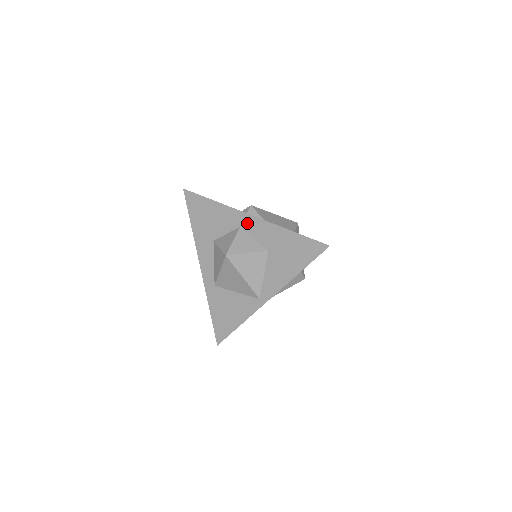
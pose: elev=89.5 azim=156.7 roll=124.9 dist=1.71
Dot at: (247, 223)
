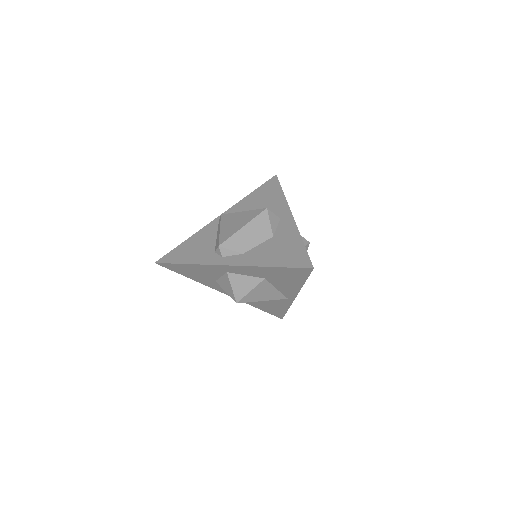
Dot at: (230, 270)
